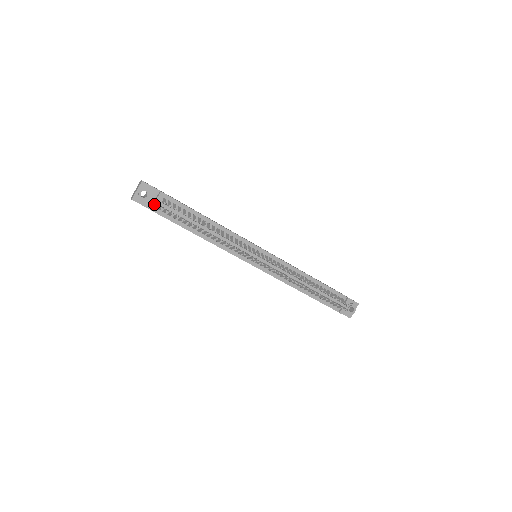
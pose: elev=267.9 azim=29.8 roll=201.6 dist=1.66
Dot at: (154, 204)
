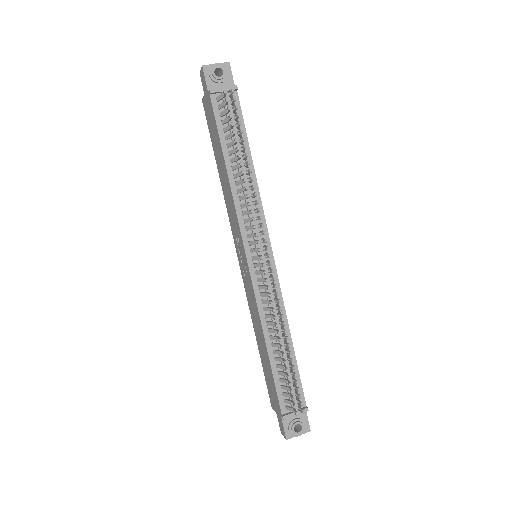
Dot at: (219, 88)
